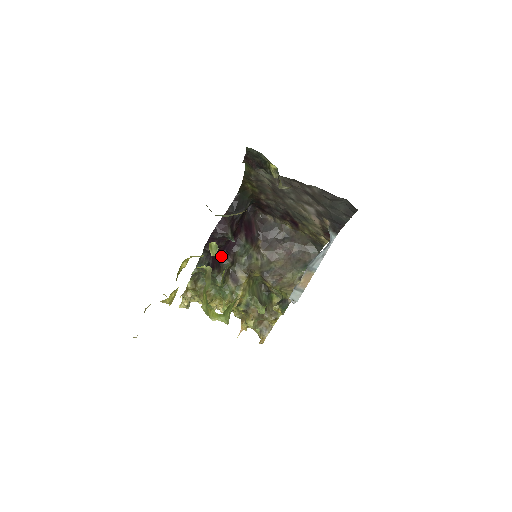
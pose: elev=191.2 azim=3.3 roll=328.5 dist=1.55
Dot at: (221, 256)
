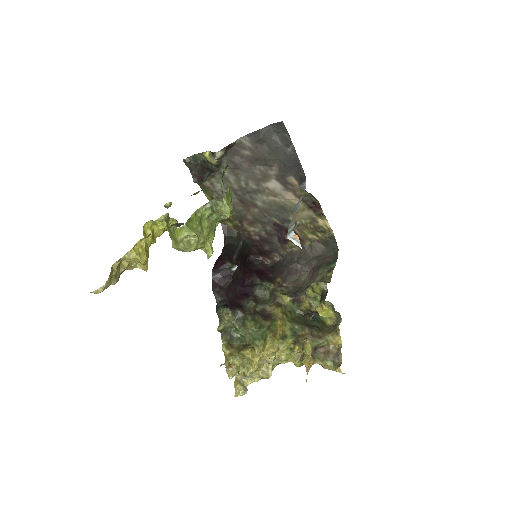
Dot at: (240, 300)
